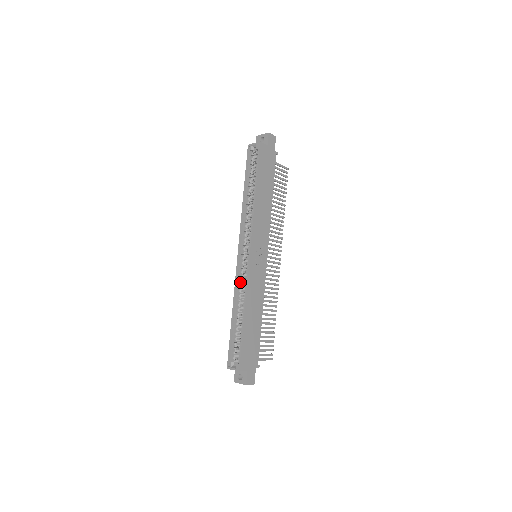
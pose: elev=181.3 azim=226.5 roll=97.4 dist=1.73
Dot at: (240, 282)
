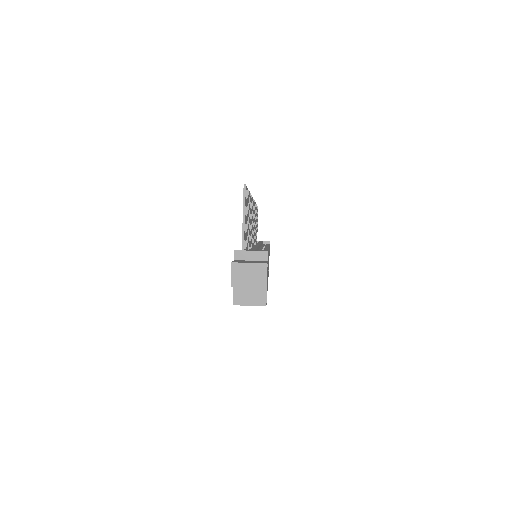
Dot at: occluded
